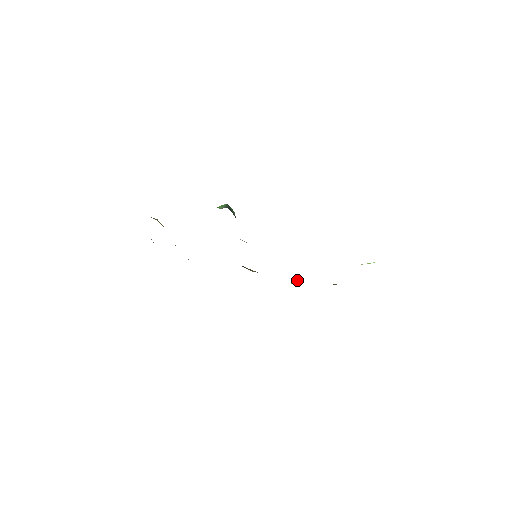
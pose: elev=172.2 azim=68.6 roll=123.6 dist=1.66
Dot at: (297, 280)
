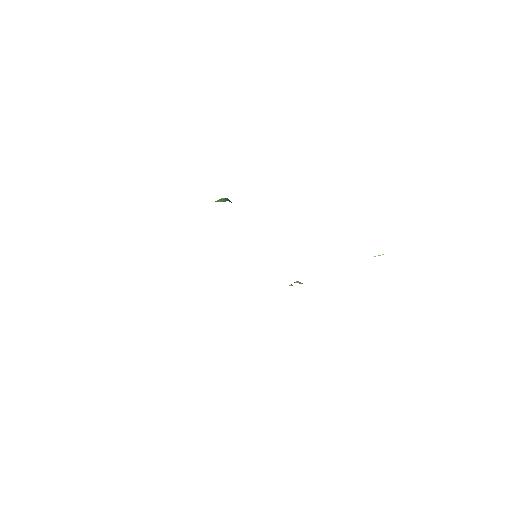
Dot at: (297, 281)
